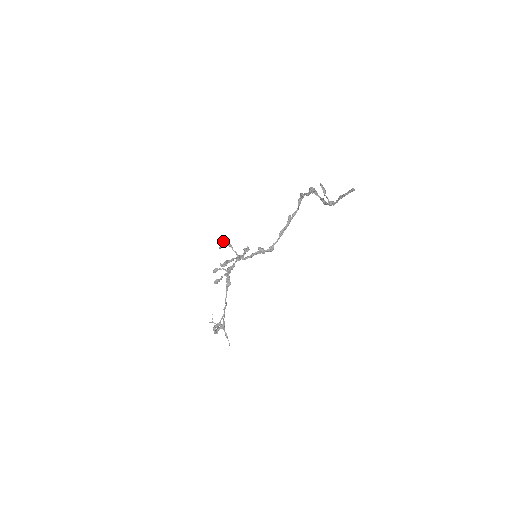
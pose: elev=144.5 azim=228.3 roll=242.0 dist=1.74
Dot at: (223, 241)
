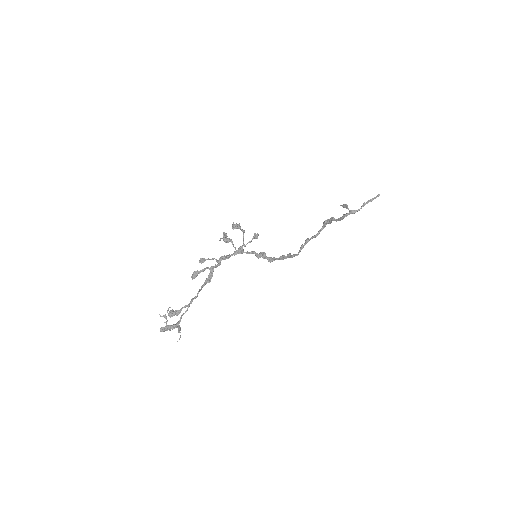
Dot at: (226, 235)
